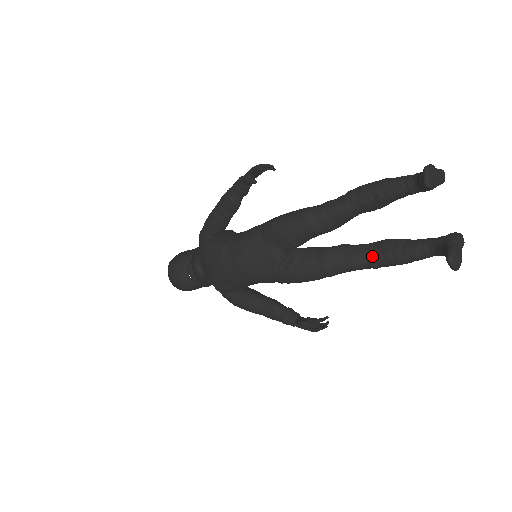
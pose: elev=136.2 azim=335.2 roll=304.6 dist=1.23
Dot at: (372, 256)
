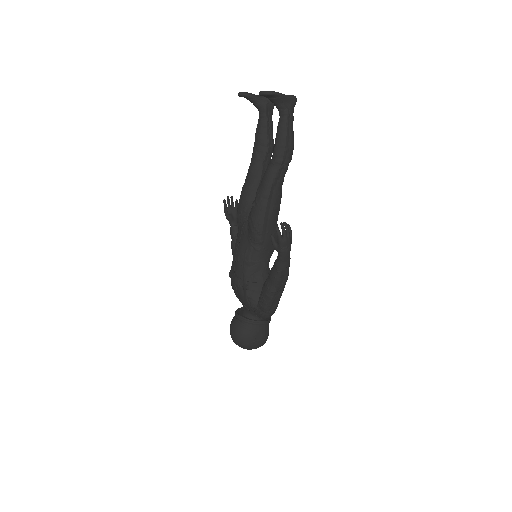
Dot at: (271, 159)
